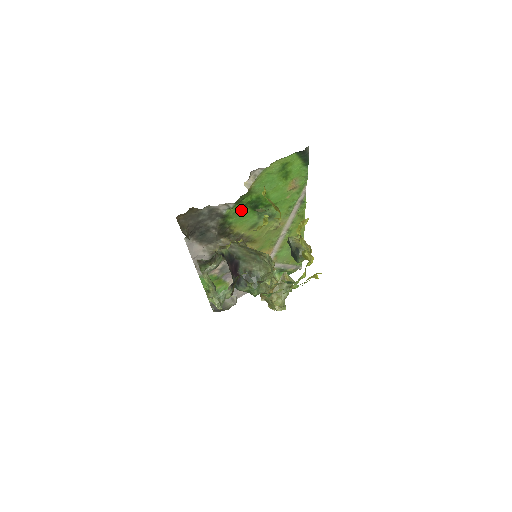
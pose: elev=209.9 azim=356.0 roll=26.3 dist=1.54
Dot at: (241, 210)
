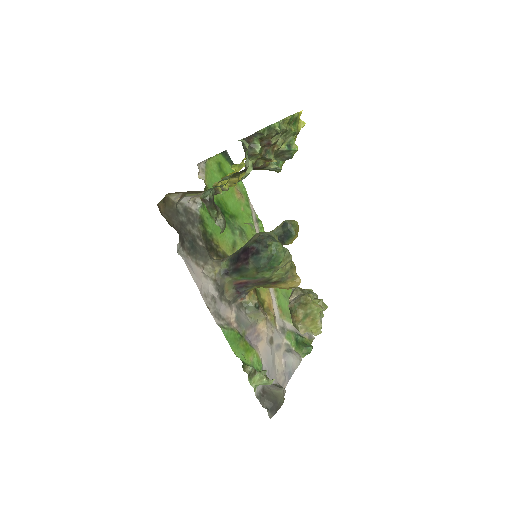
Dot at: occluded
